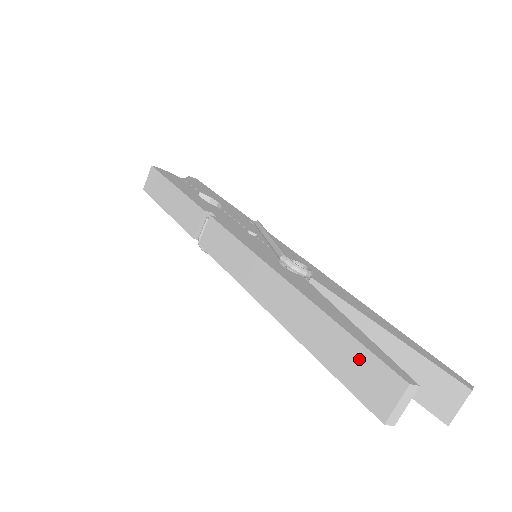
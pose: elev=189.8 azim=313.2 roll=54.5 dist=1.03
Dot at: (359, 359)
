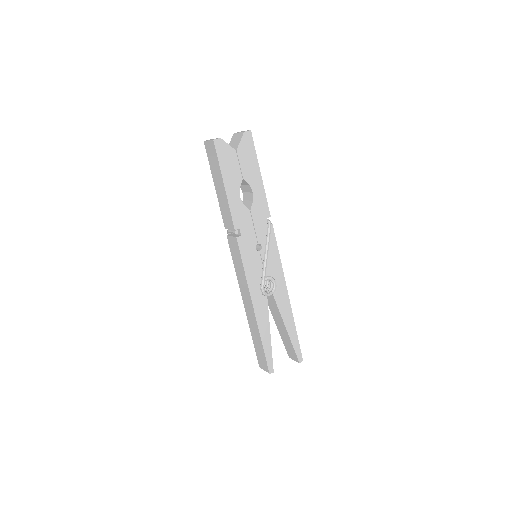
Dot at: (262, 354)
